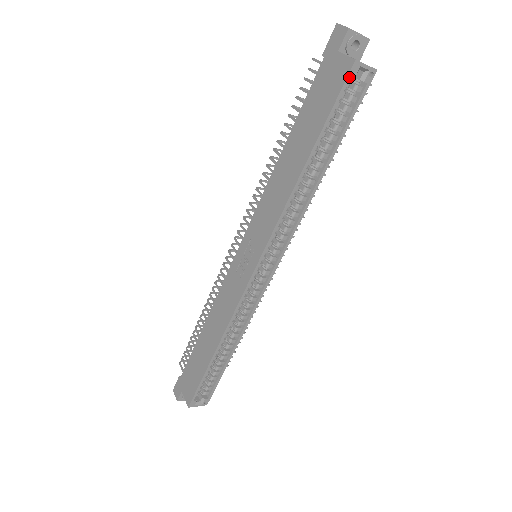
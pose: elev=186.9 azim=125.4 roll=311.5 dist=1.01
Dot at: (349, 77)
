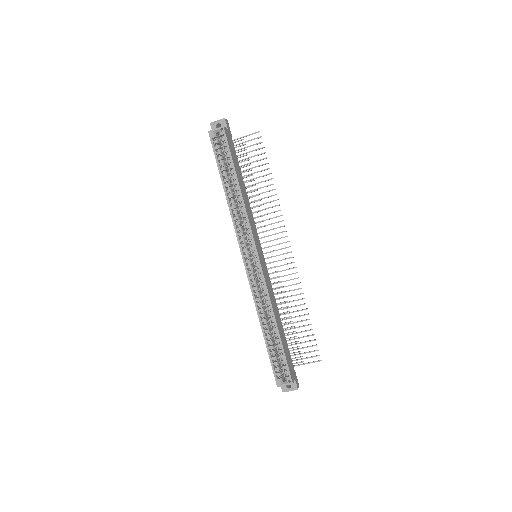
Dot at: (211, 139)
